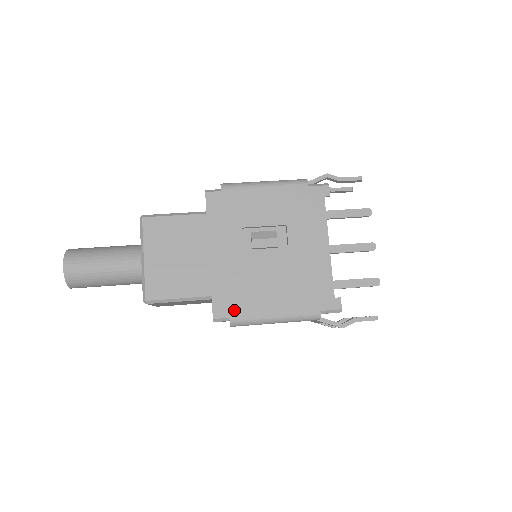
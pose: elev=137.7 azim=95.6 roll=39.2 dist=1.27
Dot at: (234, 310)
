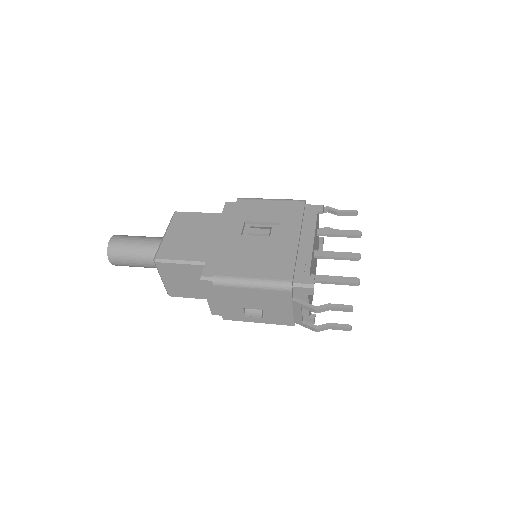
Dot at: (219, 270)
